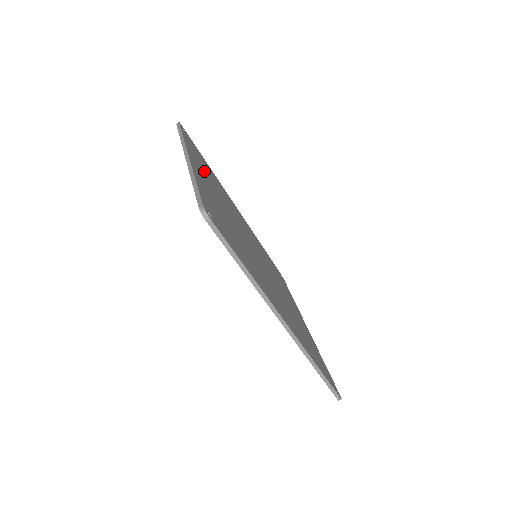
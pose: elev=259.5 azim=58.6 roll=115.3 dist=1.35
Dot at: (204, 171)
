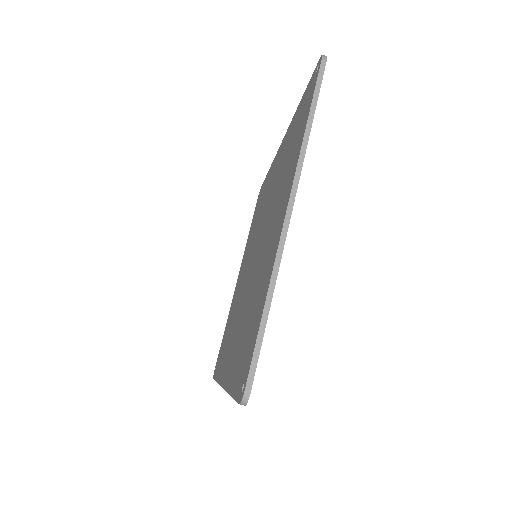
Dot at: occluded
